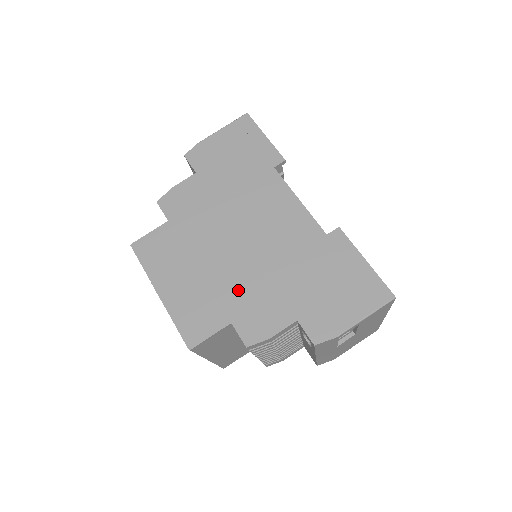
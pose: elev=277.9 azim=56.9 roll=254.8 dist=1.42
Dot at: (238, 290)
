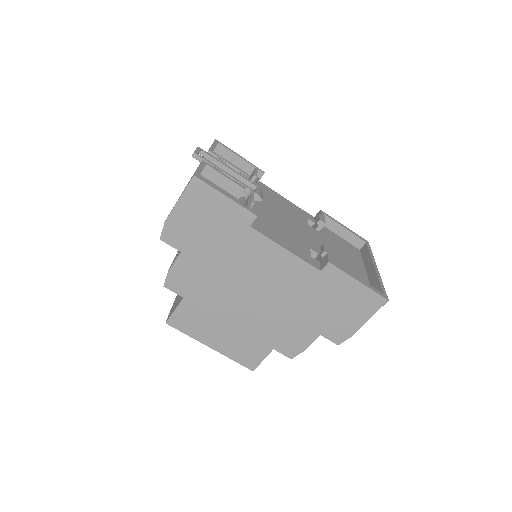
Dot at: (268, 329)
